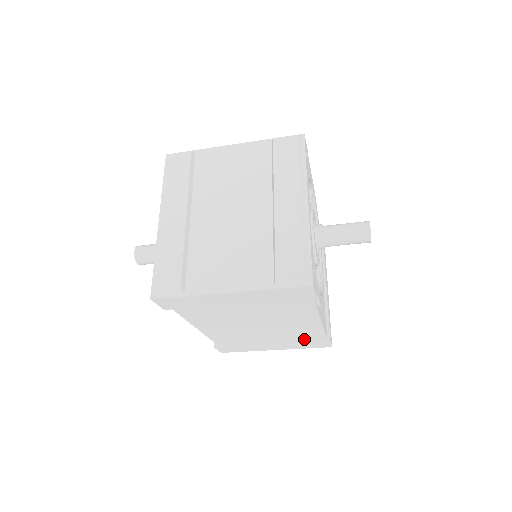
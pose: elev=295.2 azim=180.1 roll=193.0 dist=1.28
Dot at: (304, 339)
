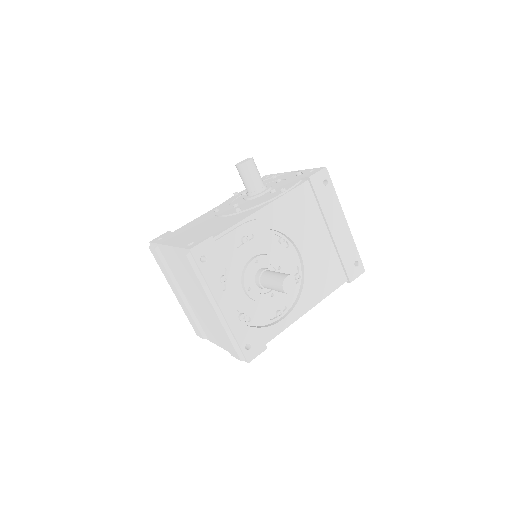
Dot at: occluded
